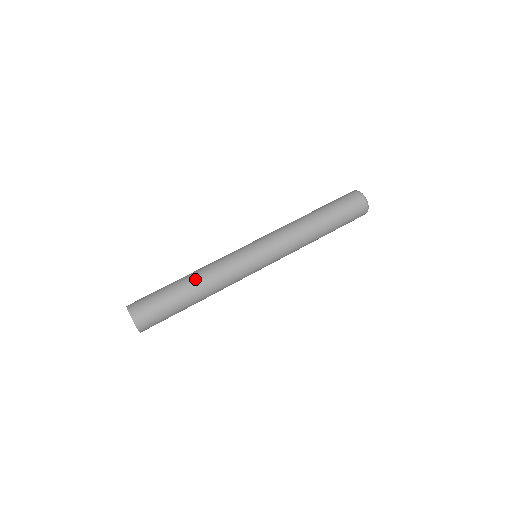
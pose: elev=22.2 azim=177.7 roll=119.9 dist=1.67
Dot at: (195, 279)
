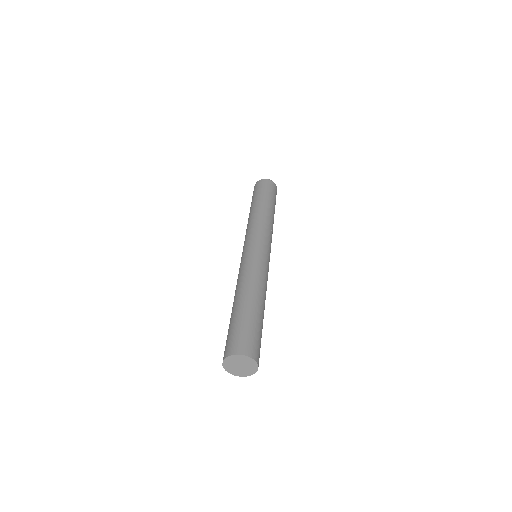
Dot at: (236, 296)
